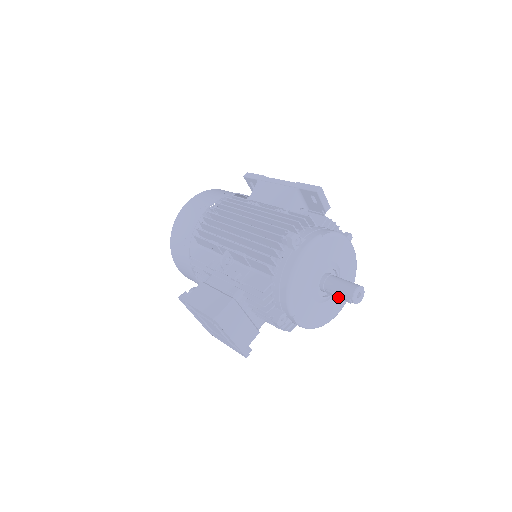
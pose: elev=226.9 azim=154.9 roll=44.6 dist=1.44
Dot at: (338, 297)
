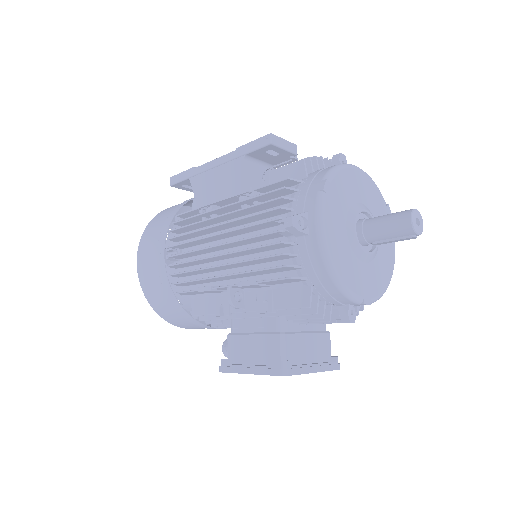
Dot at: (394, 241)
